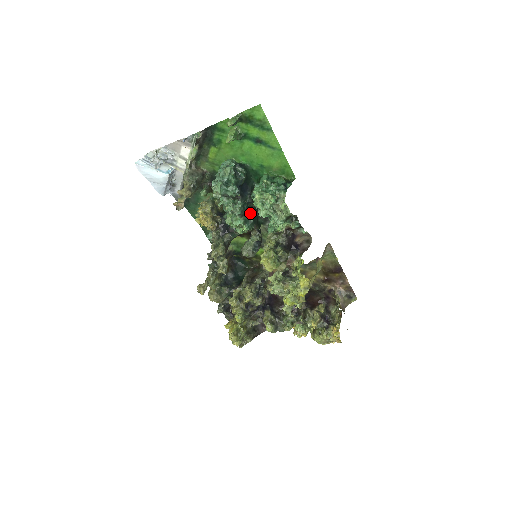
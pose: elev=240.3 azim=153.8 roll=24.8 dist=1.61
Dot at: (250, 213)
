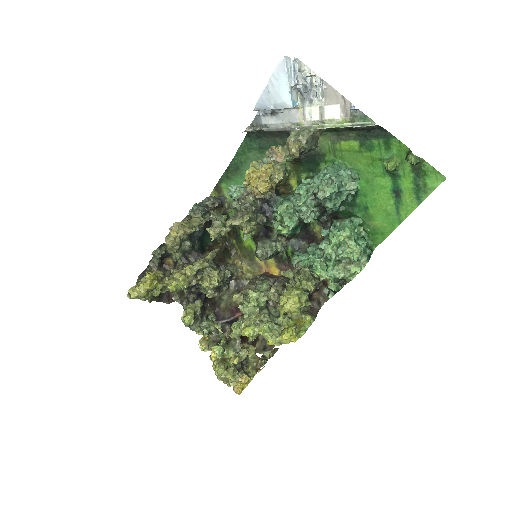
Dot at: (303, 224)
